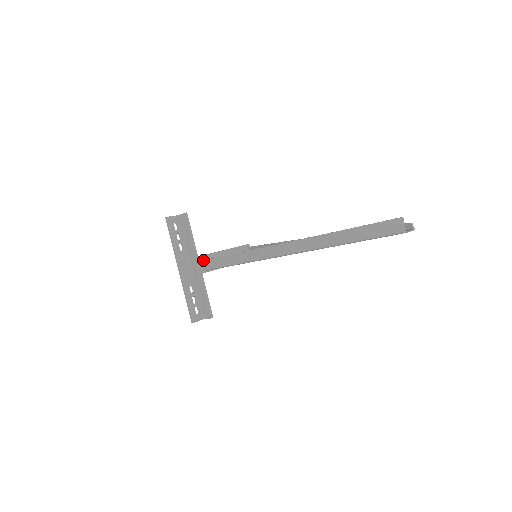
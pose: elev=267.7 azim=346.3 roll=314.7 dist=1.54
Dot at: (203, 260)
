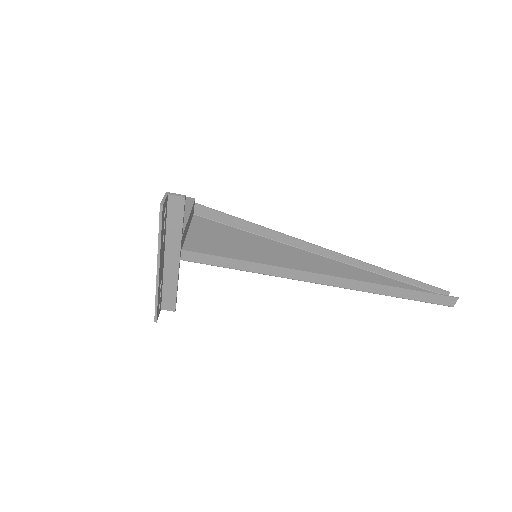
Dot at: (182, 249)
